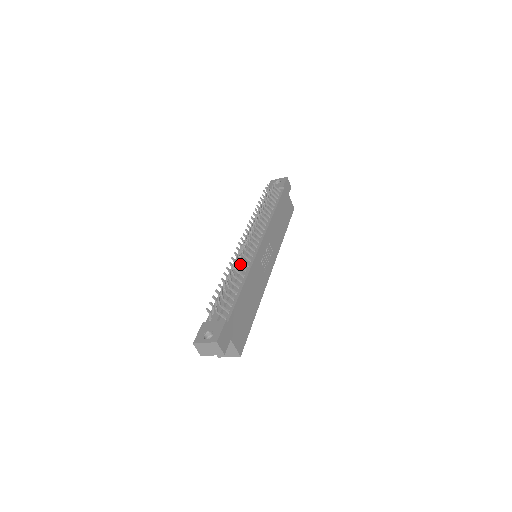
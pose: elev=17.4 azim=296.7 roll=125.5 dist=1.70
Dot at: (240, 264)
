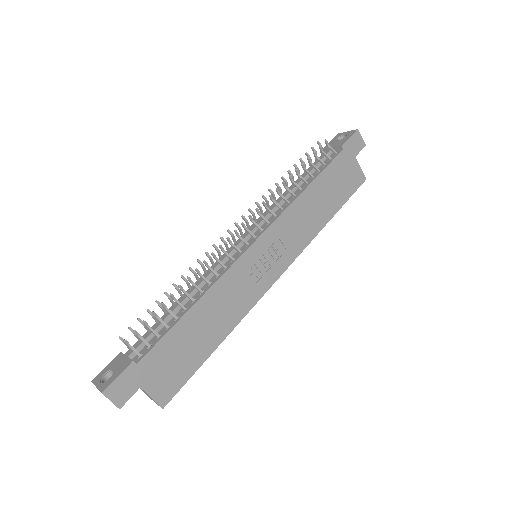
Dot at: (209, 271)
